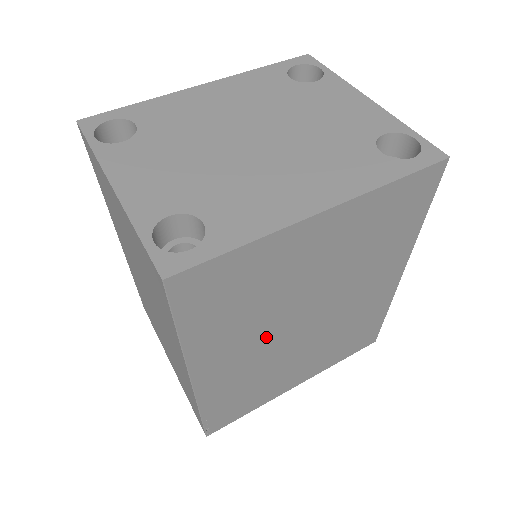
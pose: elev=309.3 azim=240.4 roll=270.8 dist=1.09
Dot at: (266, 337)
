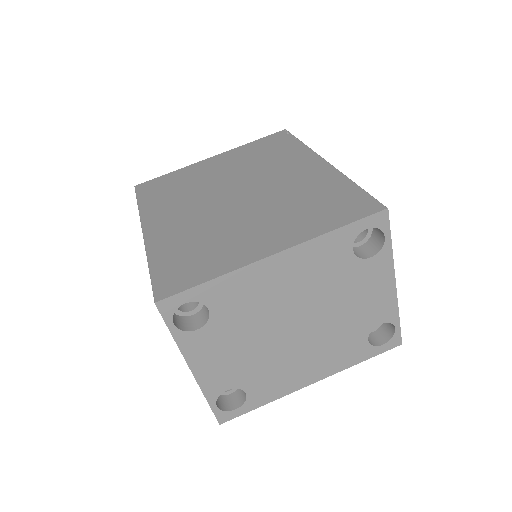
Dot at: occluded
